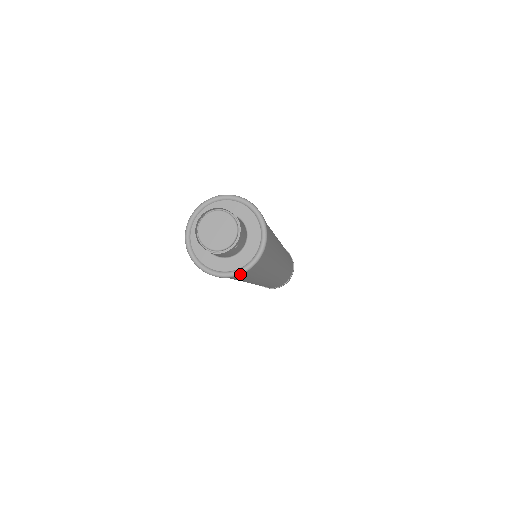
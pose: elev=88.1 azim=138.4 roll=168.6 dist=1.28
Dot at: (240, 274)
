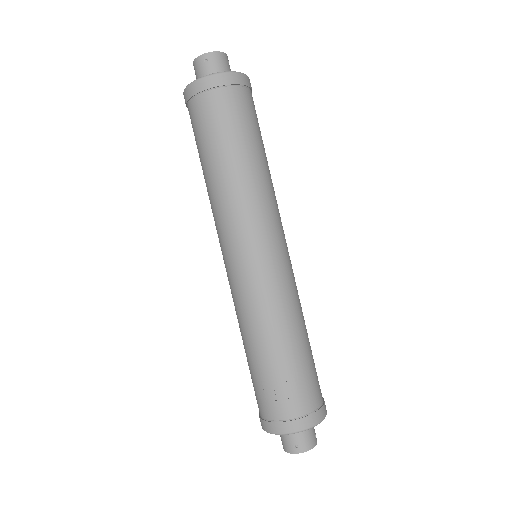
Dot at: occluded
